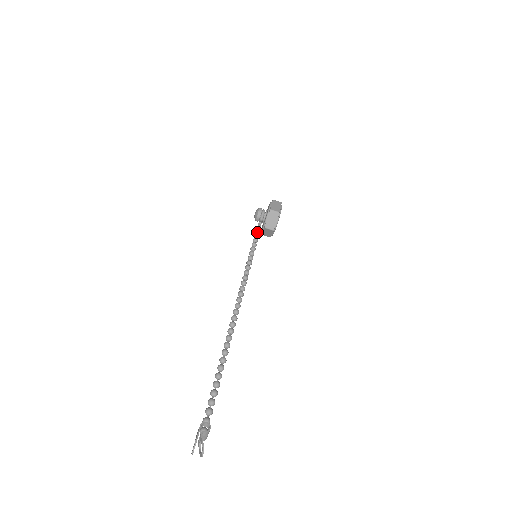
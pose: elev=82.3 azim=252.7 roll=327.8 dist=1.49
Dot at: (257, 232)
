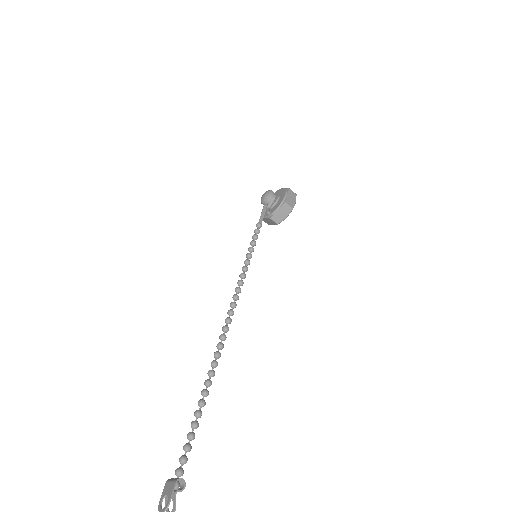
Dot at: (261, 220)
